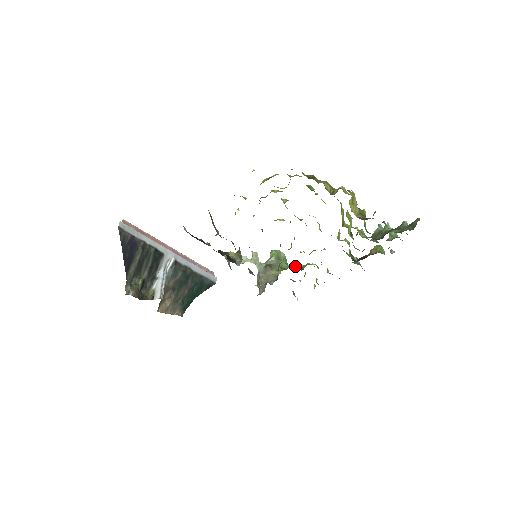
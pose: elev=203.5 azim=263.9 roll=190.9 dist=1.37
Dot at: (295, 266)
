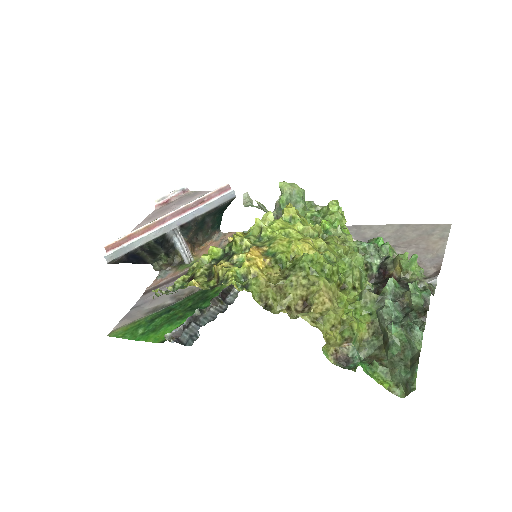
Dot at: (312, 220)
